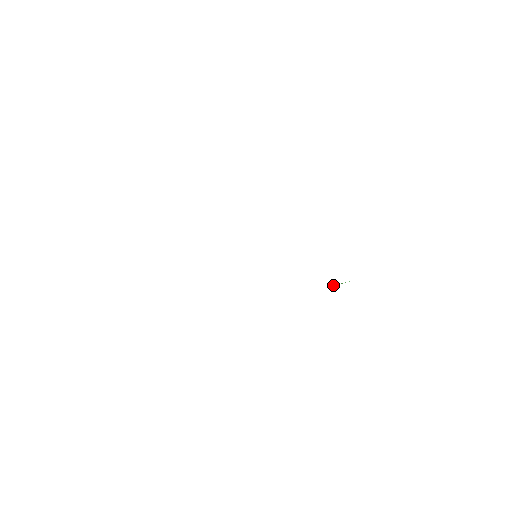
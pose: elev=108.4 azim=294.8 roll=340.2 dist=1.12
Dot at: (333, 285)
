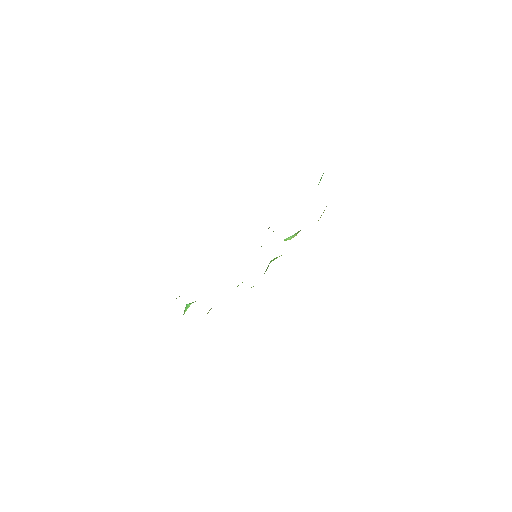
Dot at: occluded
